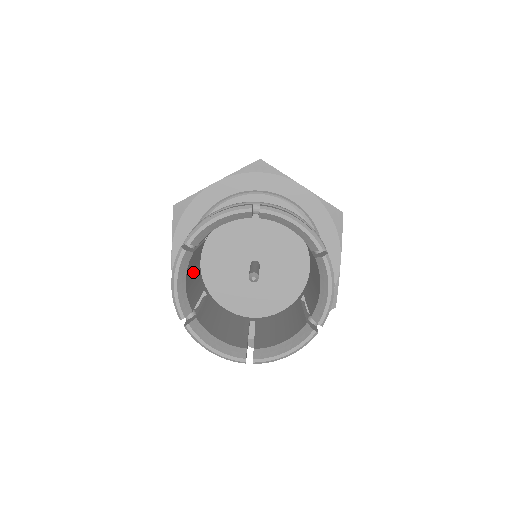
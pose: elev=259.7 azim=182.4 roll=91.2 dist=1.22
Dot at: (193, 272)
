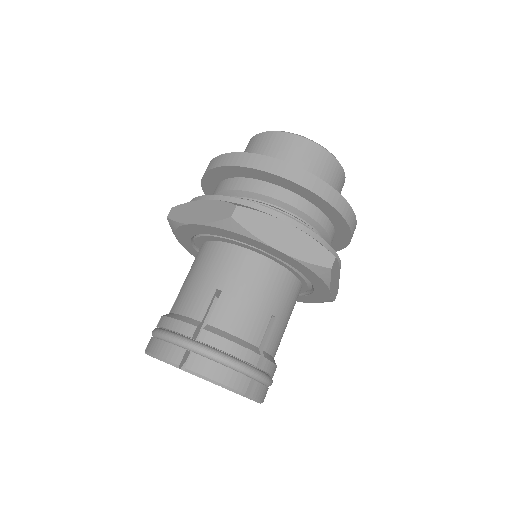
Dot at: occluded
